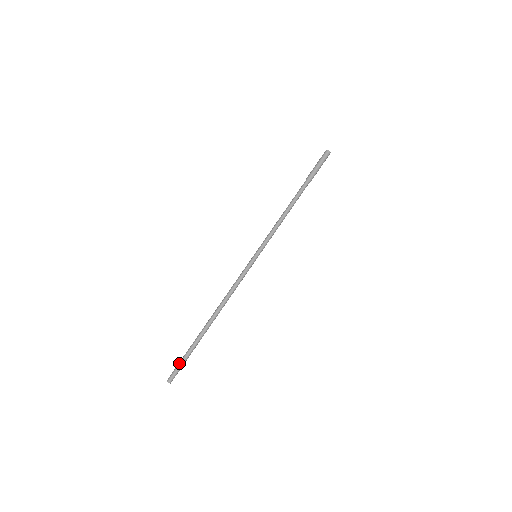
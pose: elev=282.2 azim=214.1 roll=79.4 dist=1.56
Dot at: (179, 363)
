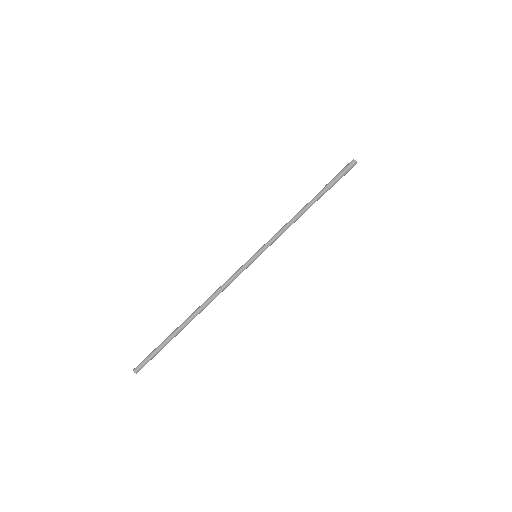
Dot at: (150, 353)
